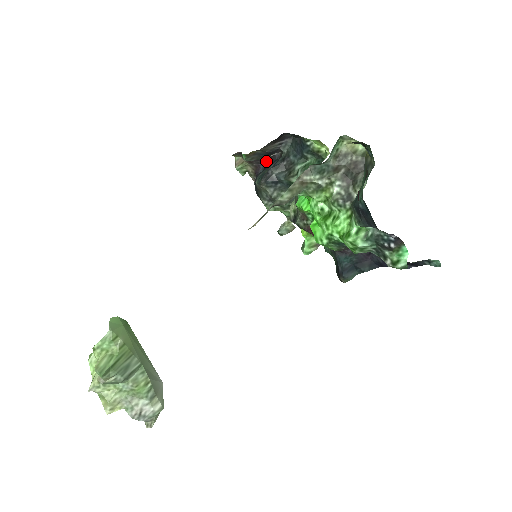
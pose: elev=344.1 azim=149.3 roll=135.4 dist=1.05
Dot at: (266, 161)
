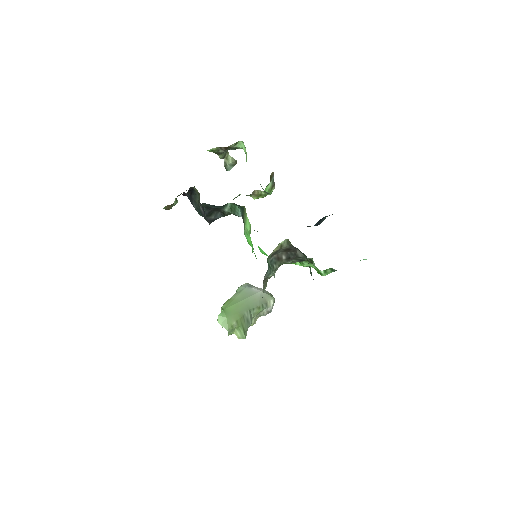
Dot at: occluded
